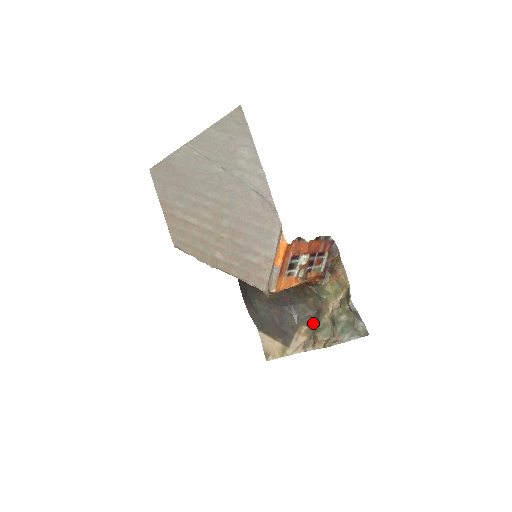
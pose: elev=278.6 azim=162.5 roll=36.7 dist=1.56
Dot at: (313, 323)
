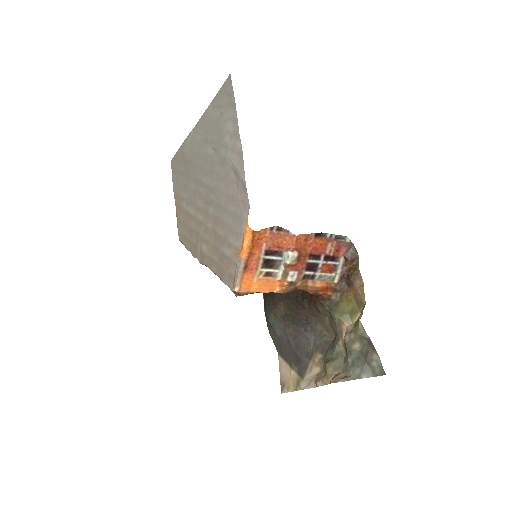
Dot at: (328, 351)
